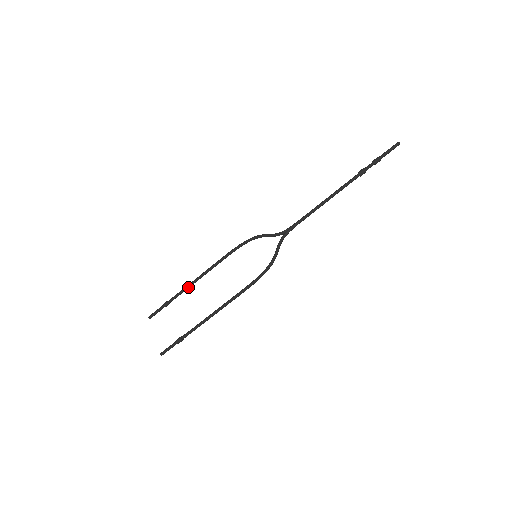
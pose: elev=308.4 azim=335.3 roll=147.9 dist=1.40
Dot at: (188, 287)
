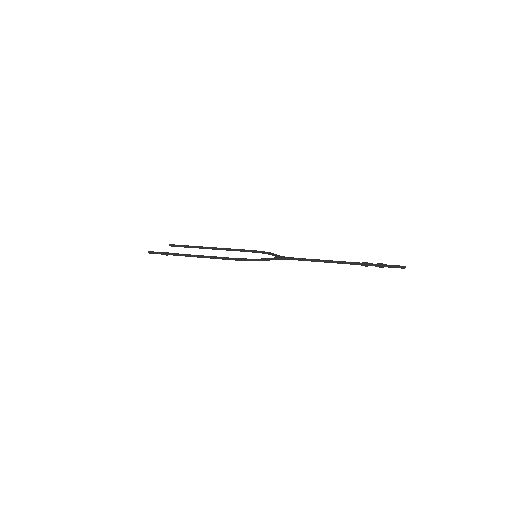
Dot at: (206, 247)
